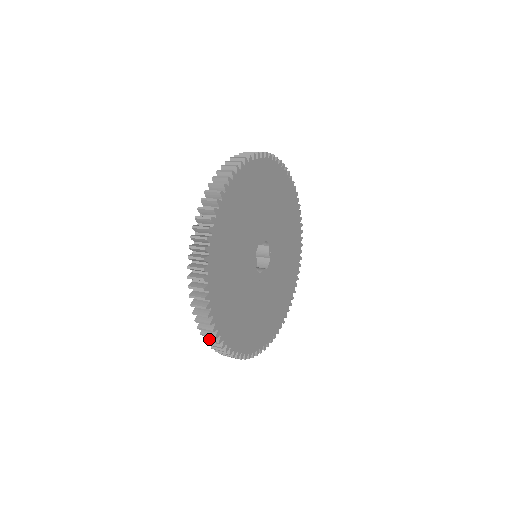
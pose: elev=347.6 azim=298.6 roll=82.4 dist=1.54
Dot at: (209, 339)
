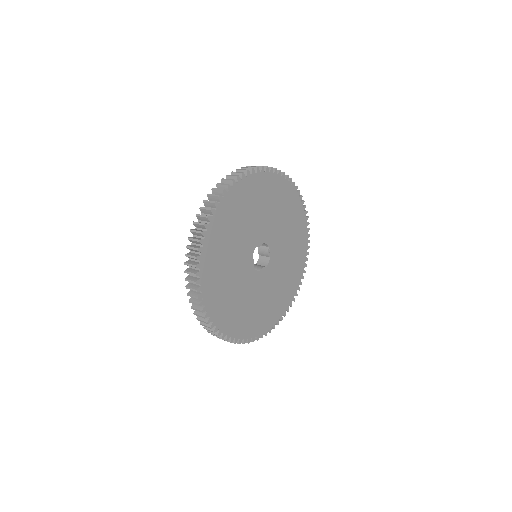
Dot at: (207, 328)
